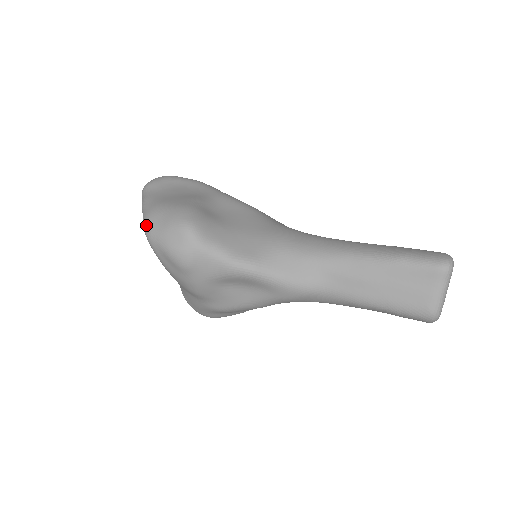
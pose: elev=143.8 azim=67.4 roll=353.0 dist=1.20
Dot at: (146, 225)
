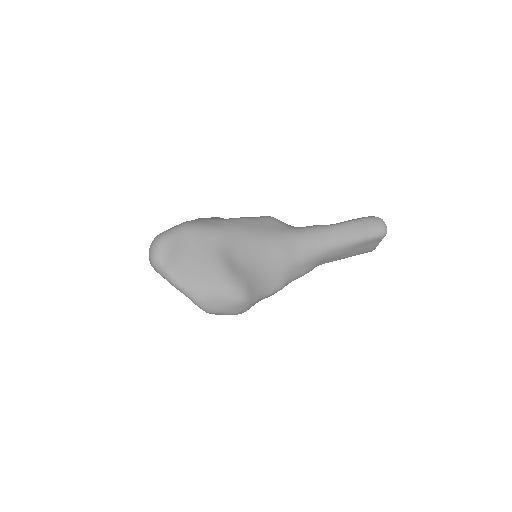
Dot at: (205, 308)
